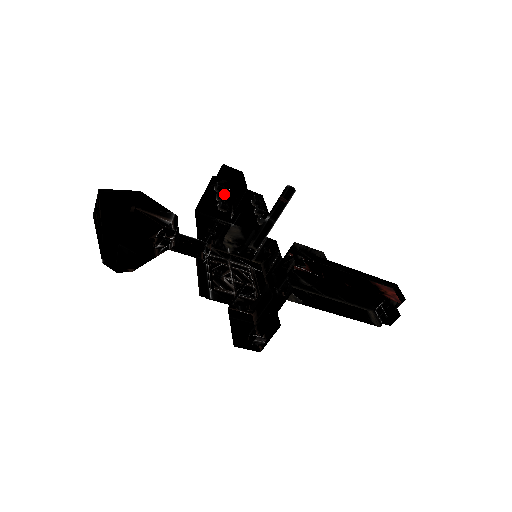
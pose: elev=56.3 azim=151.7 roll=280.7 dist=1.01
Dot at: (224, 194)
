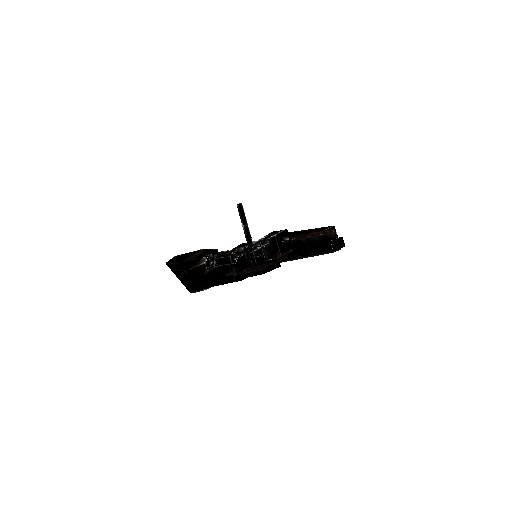
Dot at: occluded
